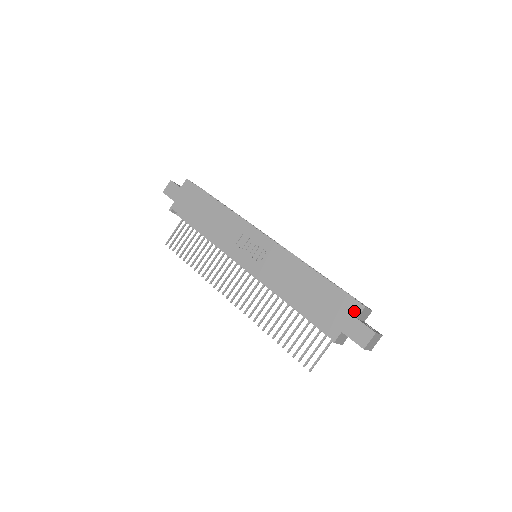
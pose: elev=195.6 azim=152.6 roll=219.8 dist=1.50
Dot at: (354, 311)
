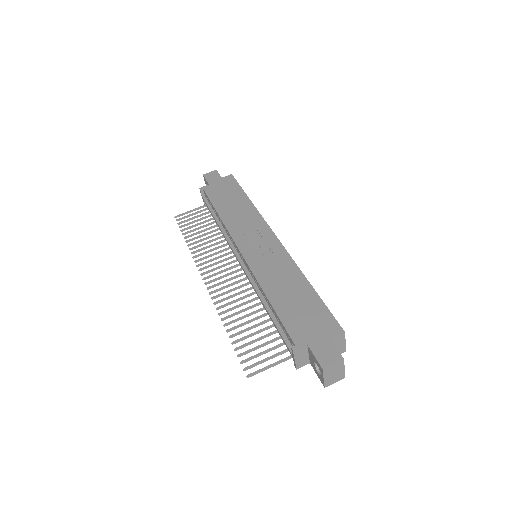
Dot at: (331, 331)
